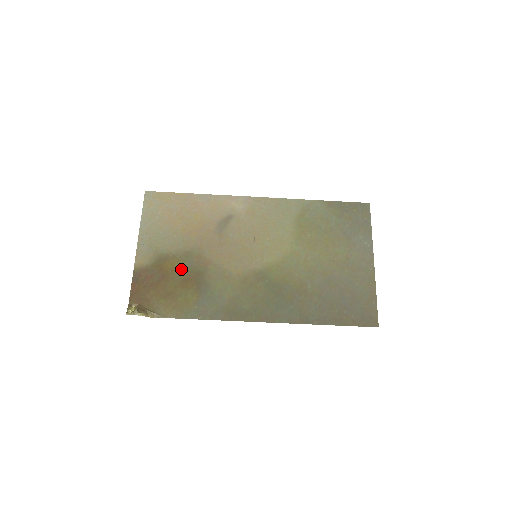
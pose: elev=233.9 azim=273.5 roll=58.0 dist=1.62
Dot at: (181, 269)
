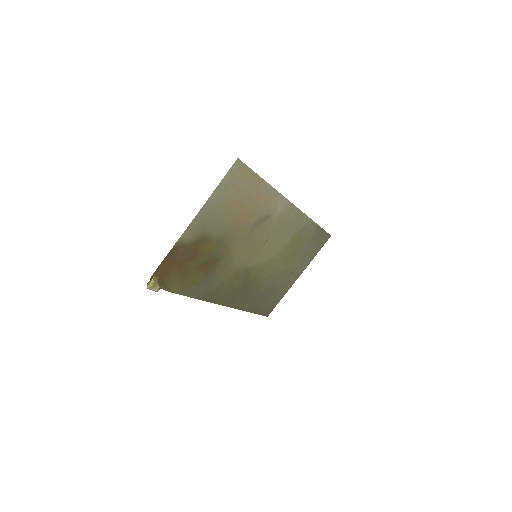
Dot at: (208, 253)
